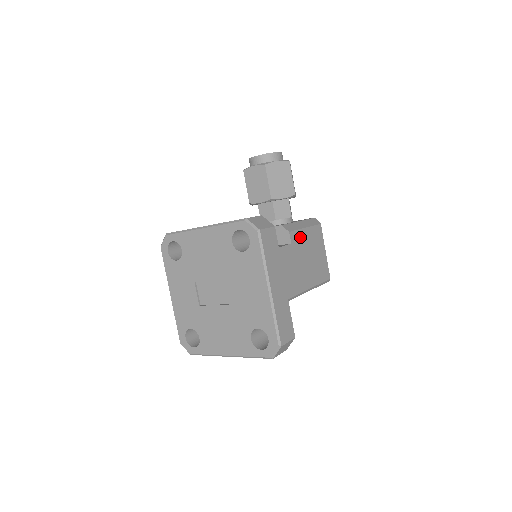
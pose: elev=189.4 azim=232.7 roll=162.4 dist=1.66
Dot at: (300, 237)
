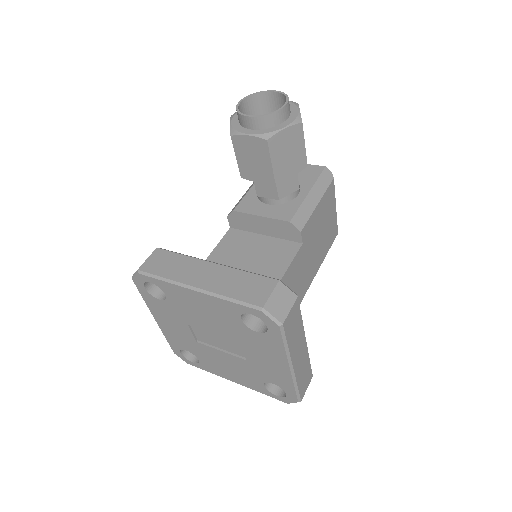
Dot at: (312, 223)
